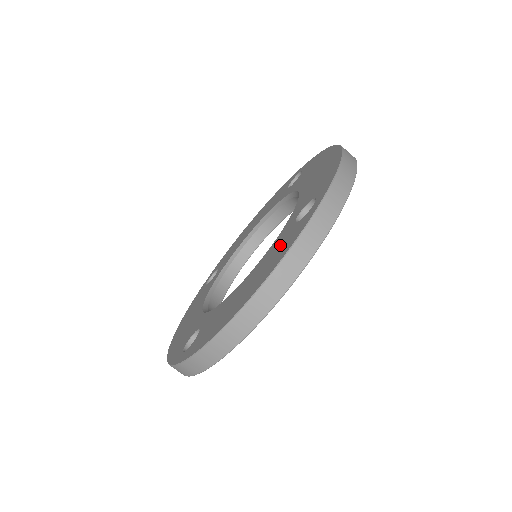
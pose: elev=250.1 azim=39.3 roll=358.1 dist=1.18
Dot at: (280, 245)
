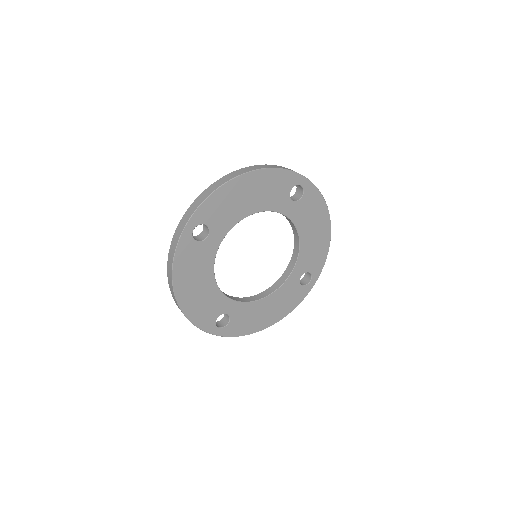
Dot at: occluded
